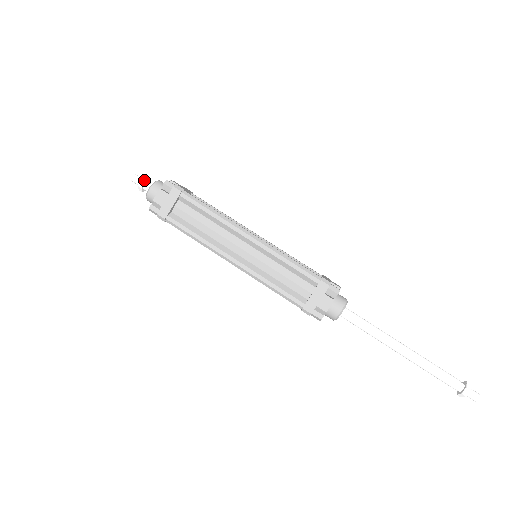
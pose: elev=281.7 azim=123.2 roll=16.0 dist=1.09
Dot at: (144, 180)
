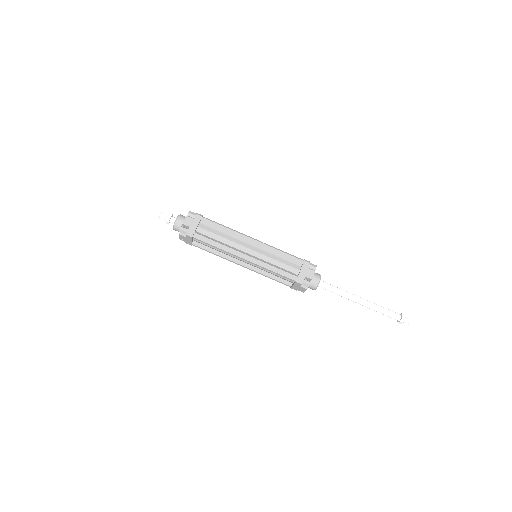
Dot at: (167, 221)
